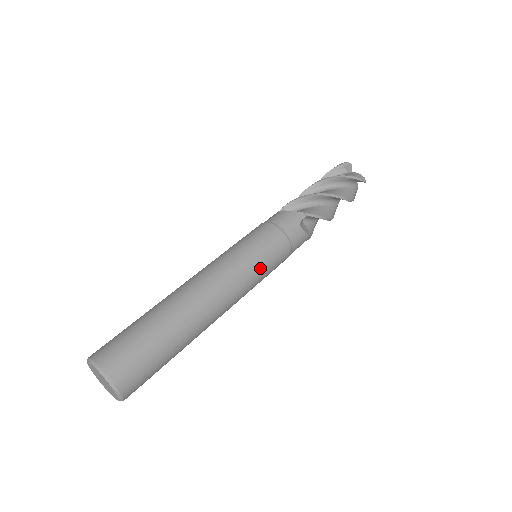
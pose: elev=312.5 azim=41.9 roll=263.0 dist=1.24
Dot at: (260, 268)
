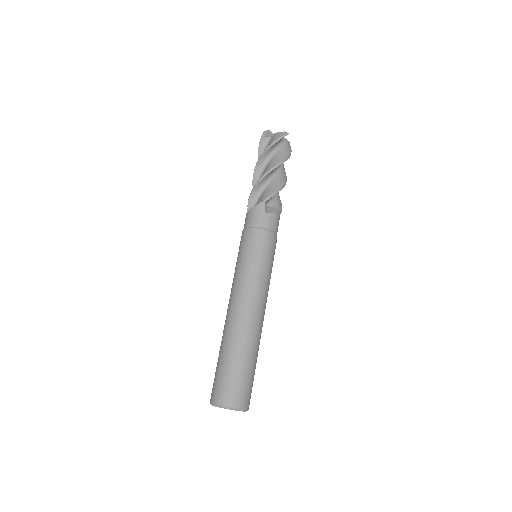
Dot at: occluded
